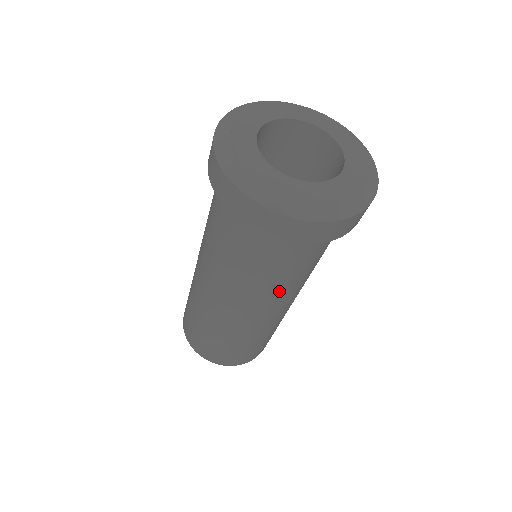
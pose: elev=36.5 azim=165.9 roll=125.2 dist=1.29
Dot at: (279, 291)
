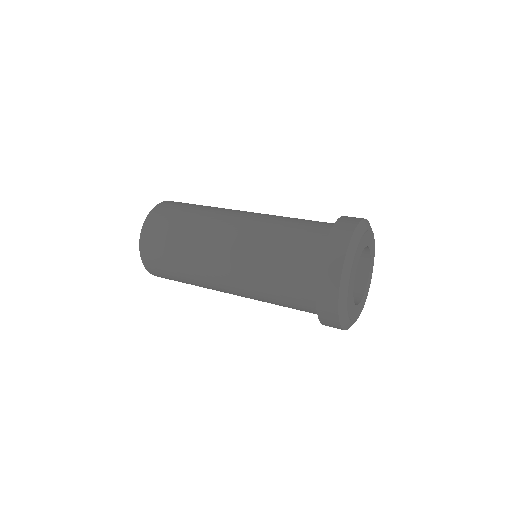
Dot at: occluded
